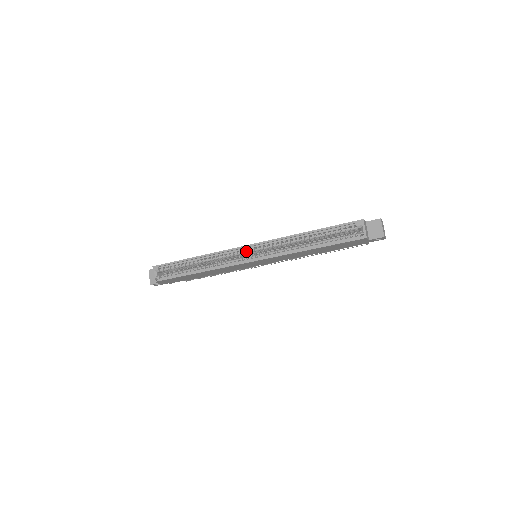
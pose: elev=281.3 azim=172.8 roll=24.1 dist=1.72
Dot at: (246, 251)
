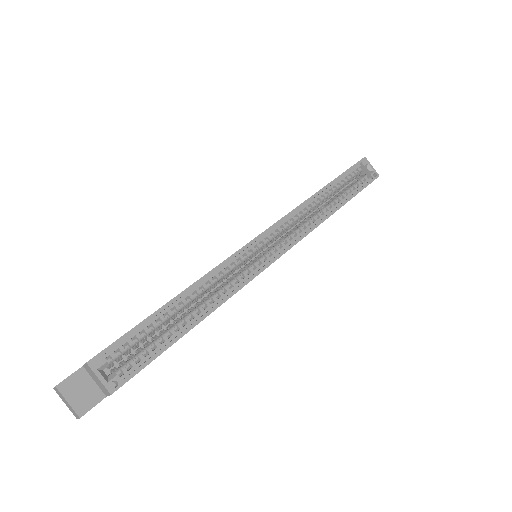
Dot at: (260, 245)
